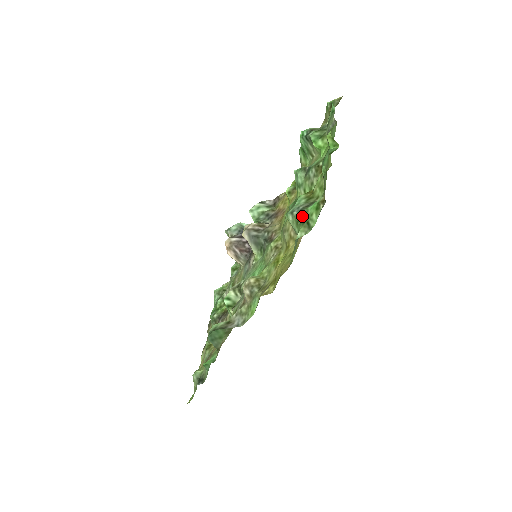
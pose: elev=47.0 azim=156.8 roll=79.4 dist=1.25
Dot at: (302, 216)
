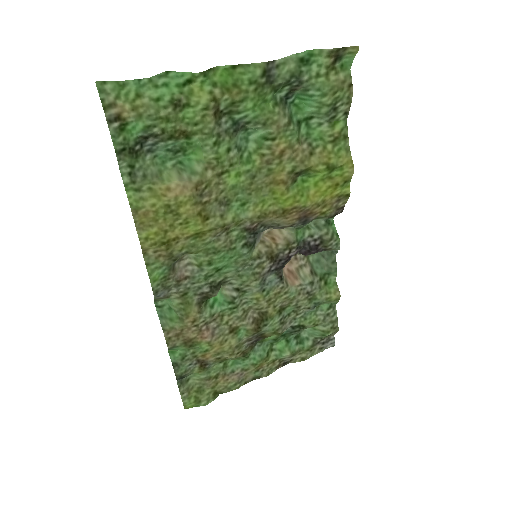
Dot at: (136, 147)
